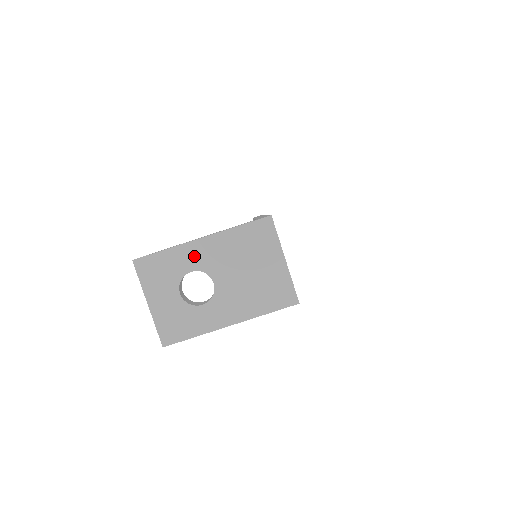
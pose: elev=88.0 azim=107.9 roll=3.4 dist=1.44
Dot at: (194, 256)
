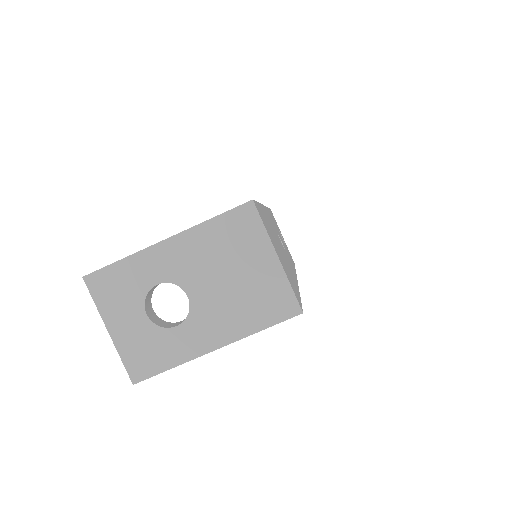
Dot at: (159, 264)
